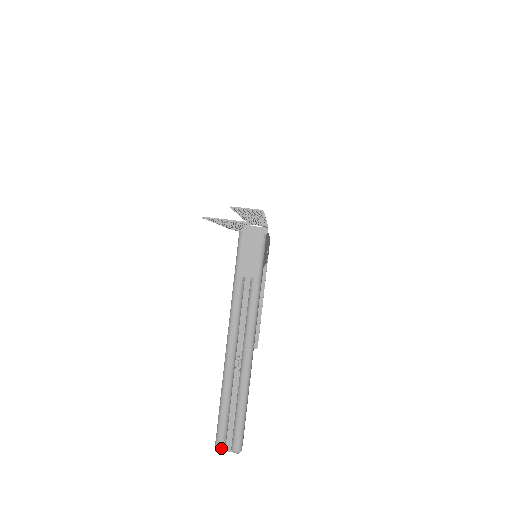
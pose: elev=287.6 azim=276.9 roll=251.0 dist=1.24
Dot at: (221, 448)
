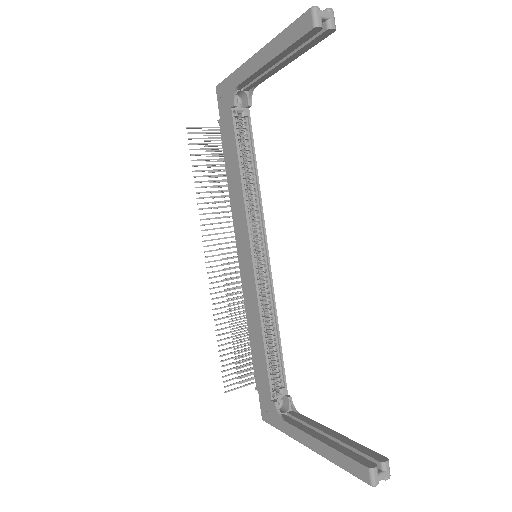
Dot at: (315, 7)
